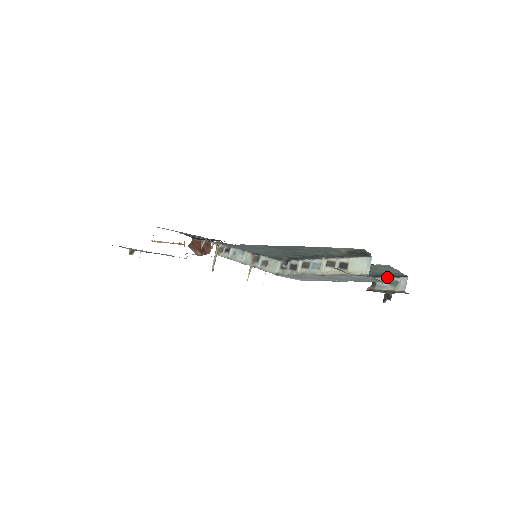
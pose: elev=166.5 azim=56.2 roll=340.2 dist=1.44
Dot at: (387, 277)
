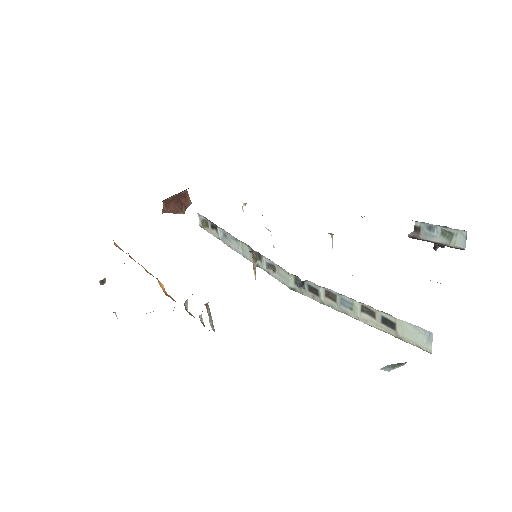
Dot at: (435, 225)
